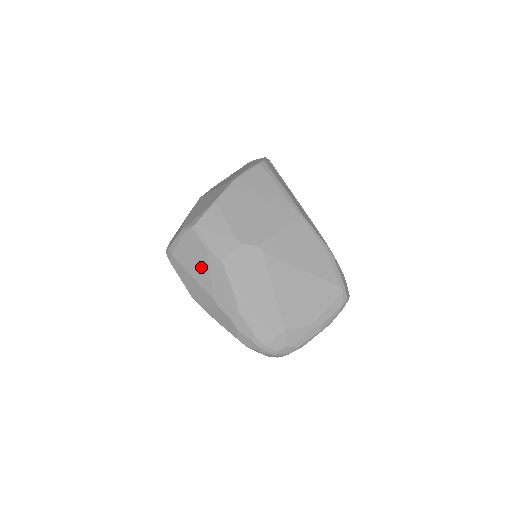
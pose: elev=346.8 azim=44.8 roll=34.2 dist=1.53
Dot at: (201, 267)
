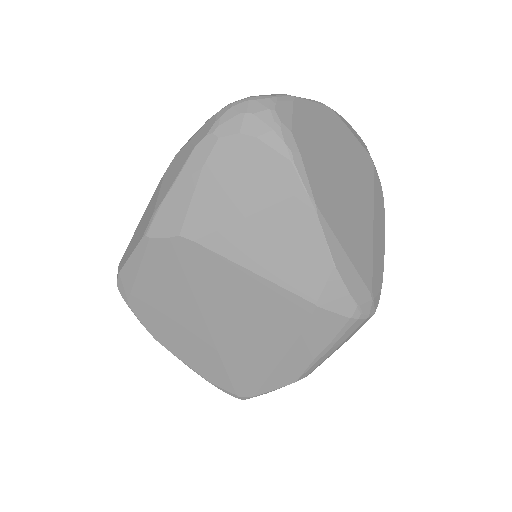
Dot at: occluded
